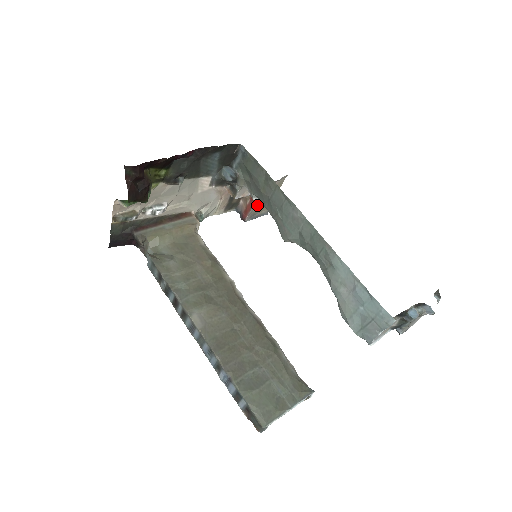
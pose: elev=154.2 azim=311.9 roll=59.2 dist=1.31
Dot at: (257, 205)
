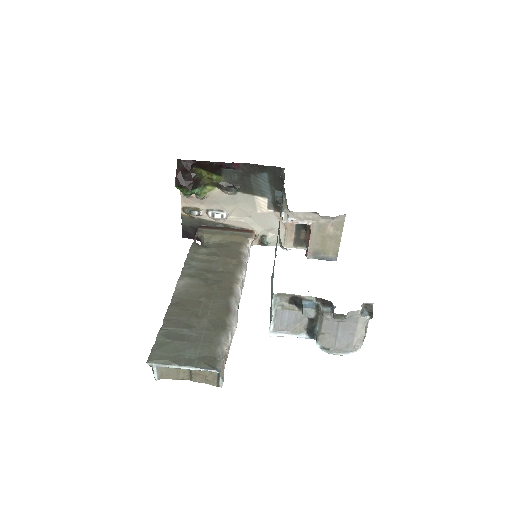
Dot at: (318, 242)
